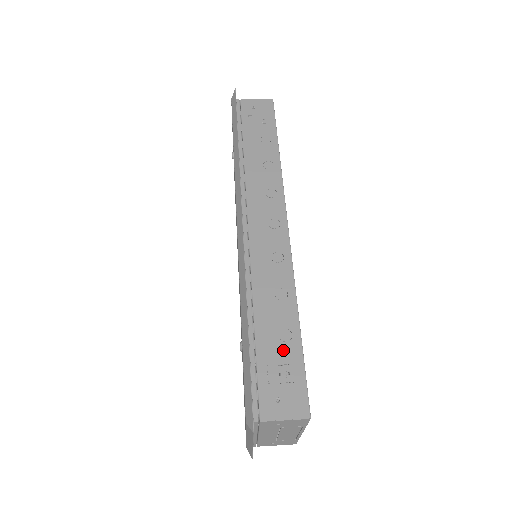
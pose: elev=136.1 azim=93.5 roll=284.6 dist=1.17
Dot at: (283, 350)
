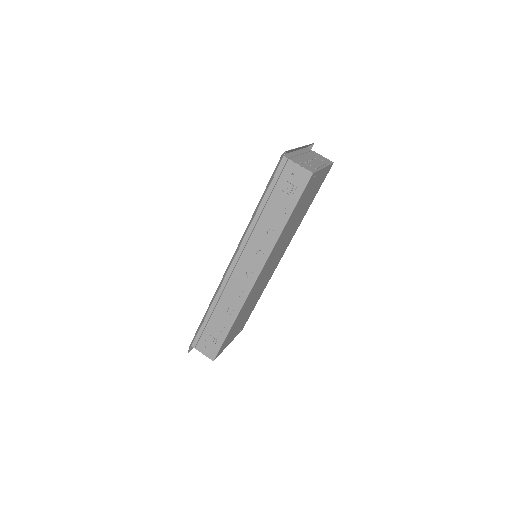
Dot at: (217, 333)
